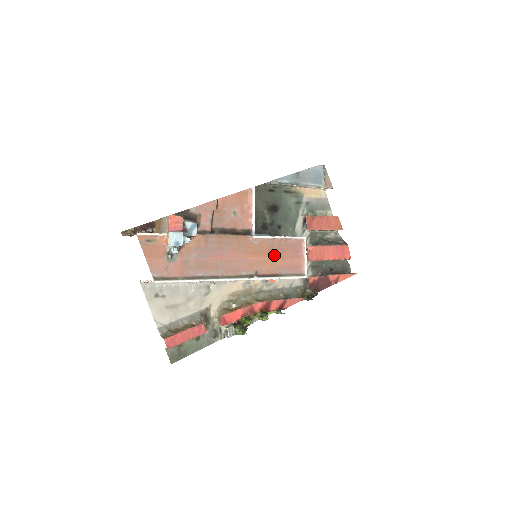
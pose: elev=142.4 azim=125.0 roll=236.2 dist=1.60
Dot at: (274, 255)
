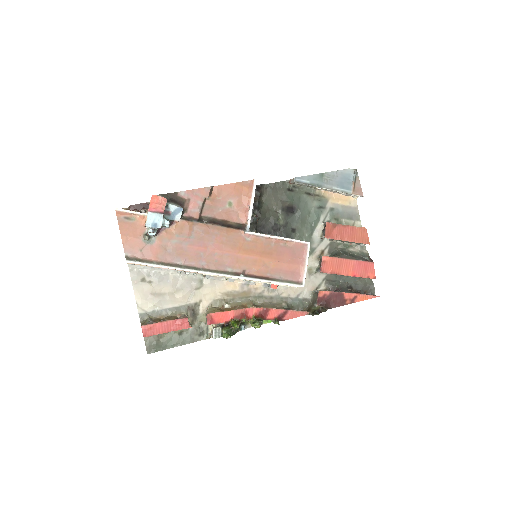
Dot at: (268, 256)
